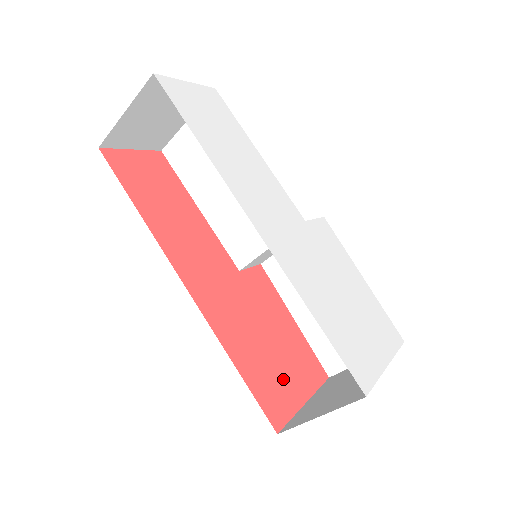
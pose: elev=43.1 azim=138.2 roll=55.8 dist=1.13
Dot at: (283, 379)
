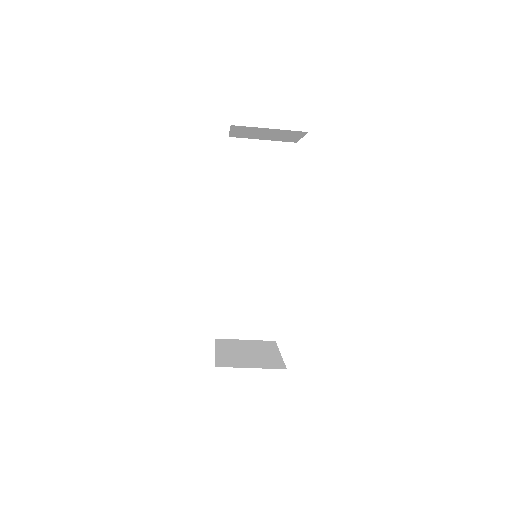
Dot at: occluded
